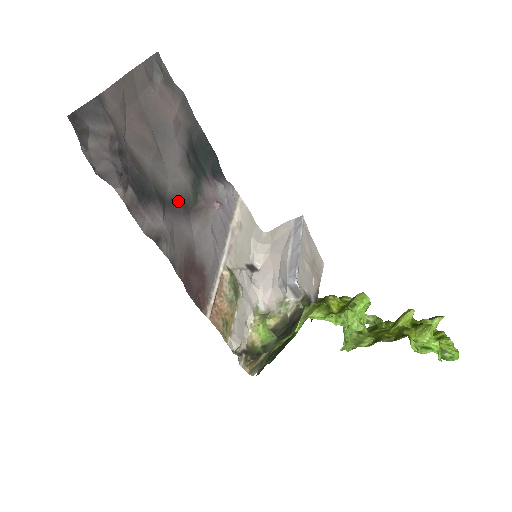
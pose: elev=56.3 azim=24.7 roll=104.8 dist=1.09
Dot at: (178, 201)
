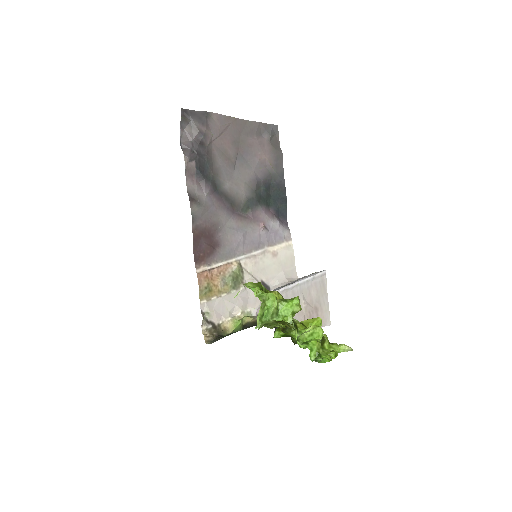
Dot at: (228, 198)
